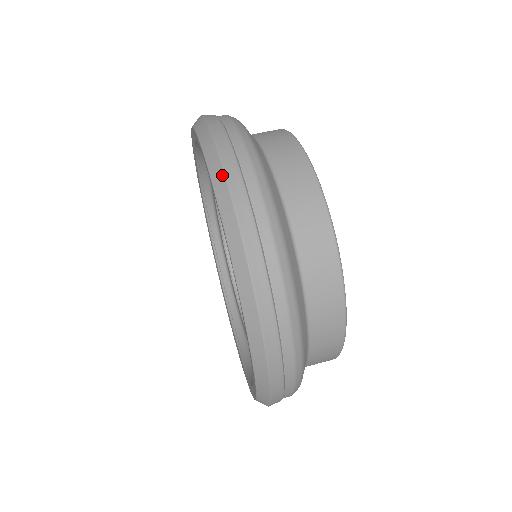
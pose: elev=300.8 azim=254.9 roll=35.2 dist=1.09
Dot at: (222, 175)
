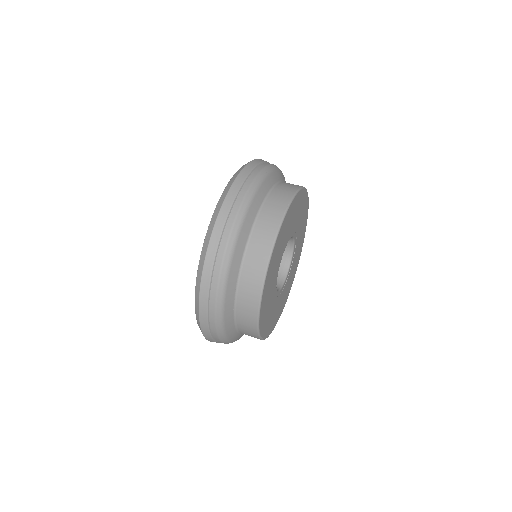
Dot at: (229, 187)
